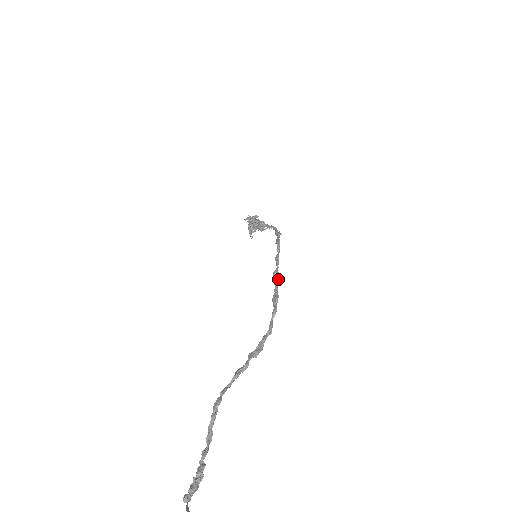
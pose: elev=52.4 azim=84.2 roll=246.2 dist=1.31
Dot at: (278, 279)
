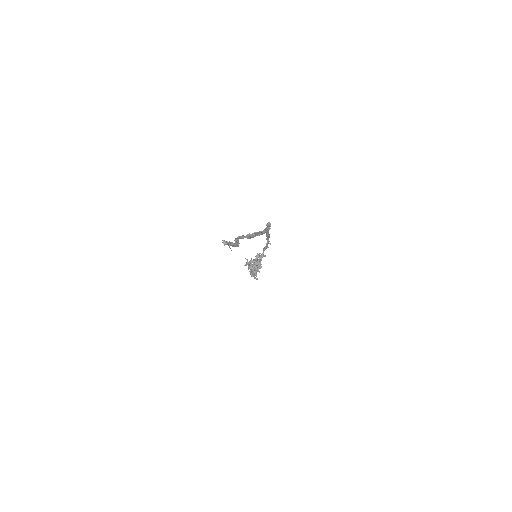
Dot at: occluded
